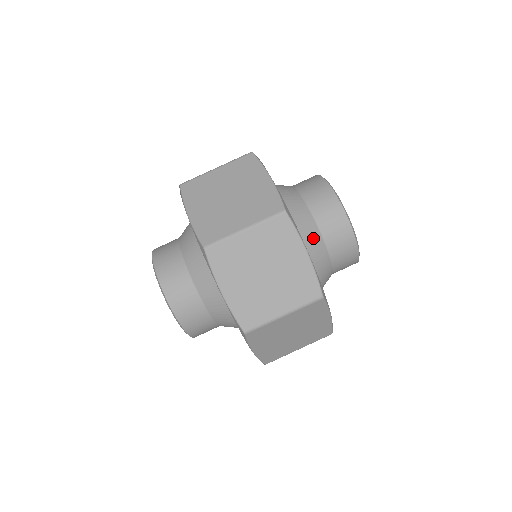
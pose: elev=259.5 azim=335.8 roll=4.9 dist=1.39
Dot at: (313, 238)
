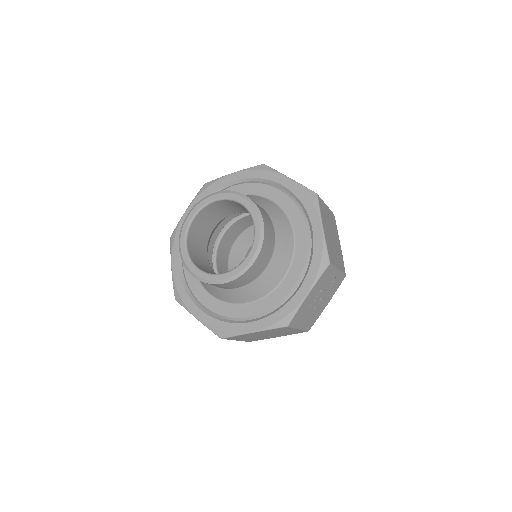
Dot at: occluded
